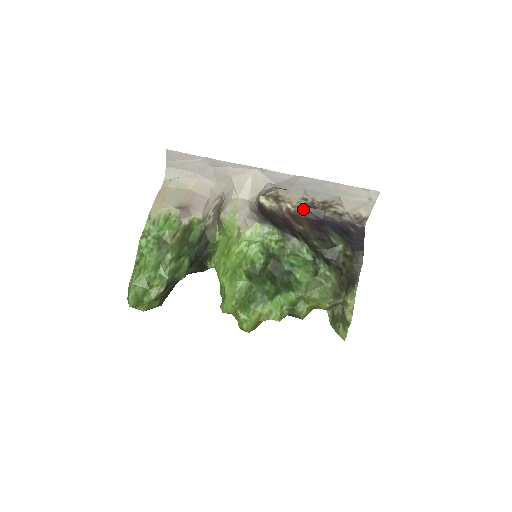
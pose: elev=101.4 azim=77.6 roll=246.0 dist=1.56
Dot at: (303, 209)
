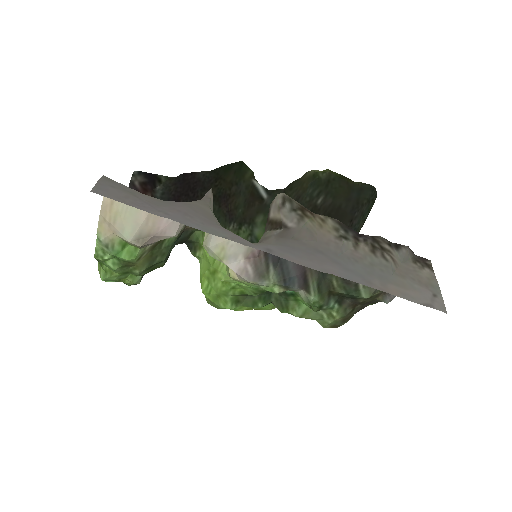
Dot at: occluded
